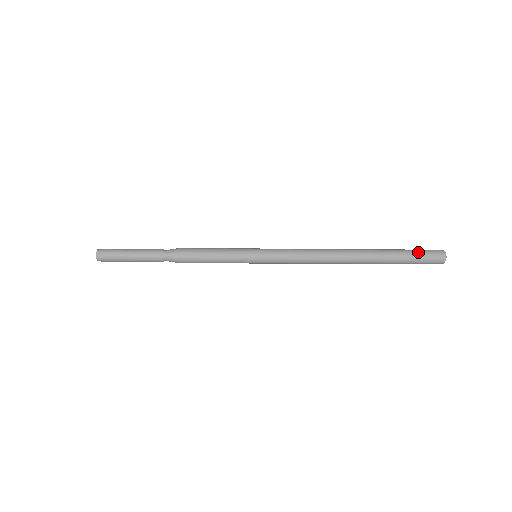
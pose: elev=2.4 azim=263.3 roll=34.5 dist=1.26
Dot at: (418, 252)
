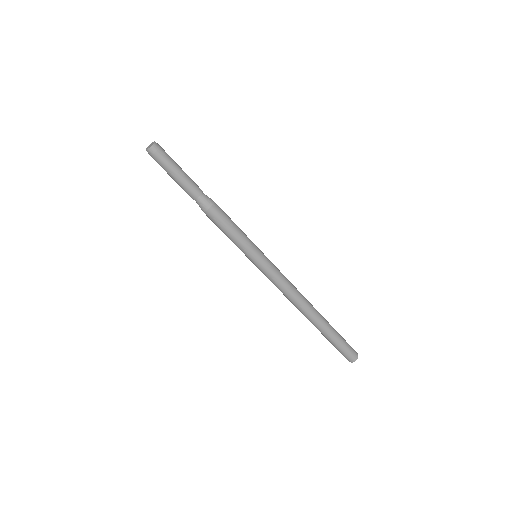
Dot at: (345, 340)
